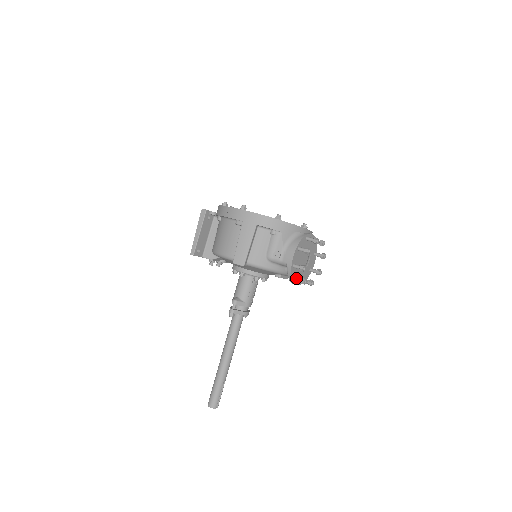
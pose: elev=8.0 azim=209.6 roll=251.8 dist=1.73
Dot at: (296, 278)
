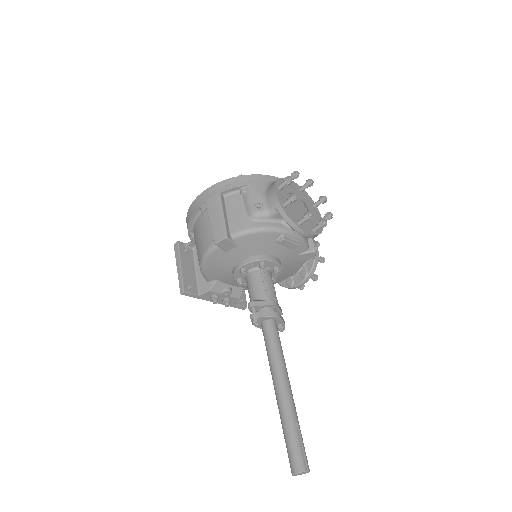
Dot at: (298, 221)
